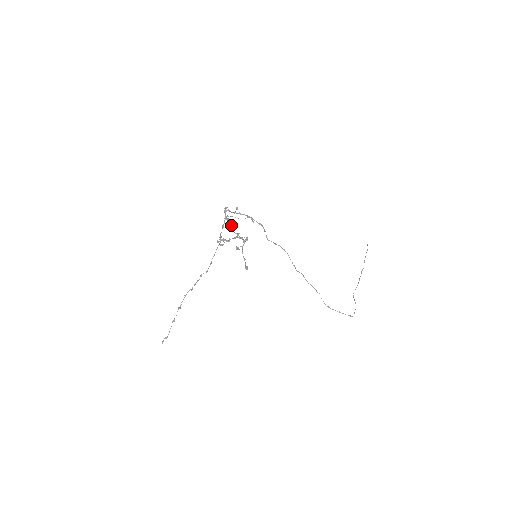
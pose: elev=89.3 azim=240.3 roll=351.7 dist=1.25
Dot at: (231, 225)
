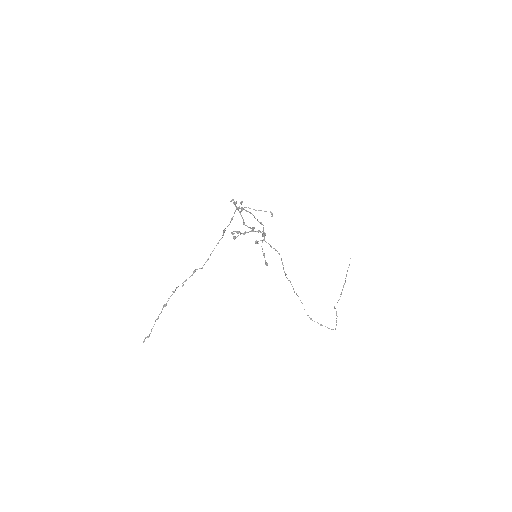
Dot at: occluded
